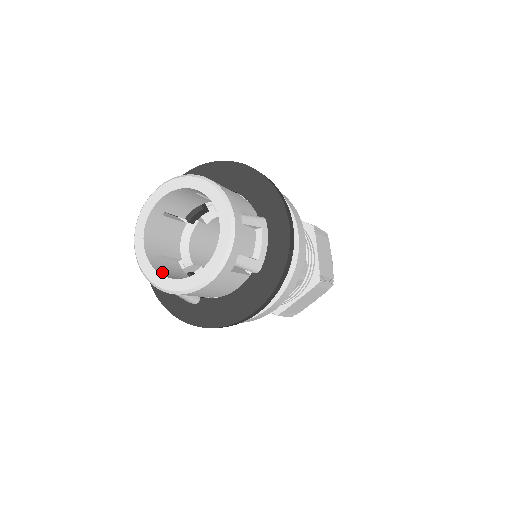
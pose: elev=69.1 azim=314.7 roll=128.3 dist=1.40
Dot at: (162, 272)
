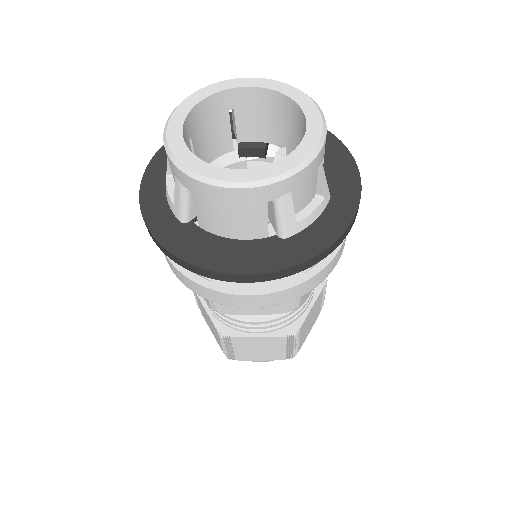
Dot at: occluded
